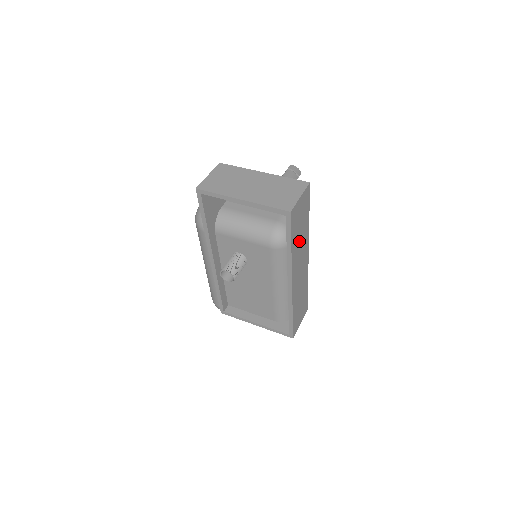
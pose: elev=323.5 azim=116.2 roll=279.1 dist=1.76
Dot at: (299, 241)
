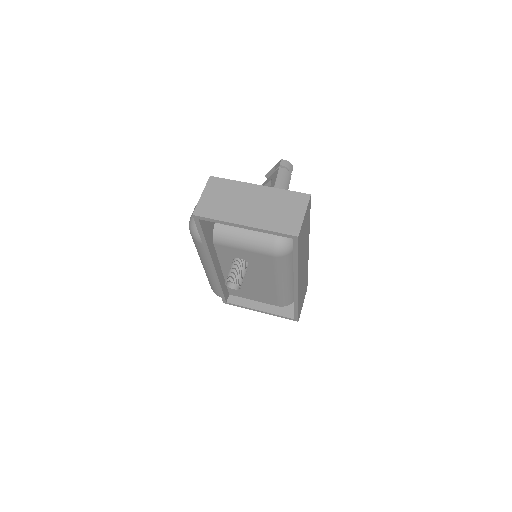
Dot at: (303, 249)
